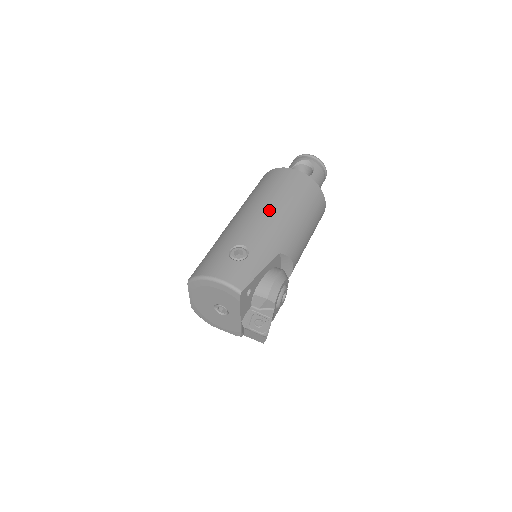
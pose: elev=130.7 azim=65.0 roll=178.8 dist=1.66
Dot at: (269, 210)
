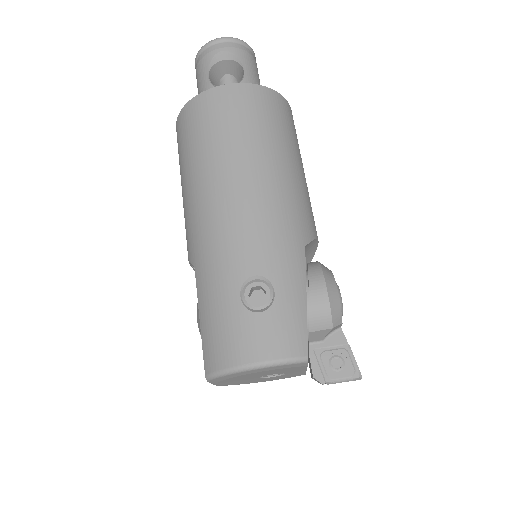
Dot at: (245, 185)
